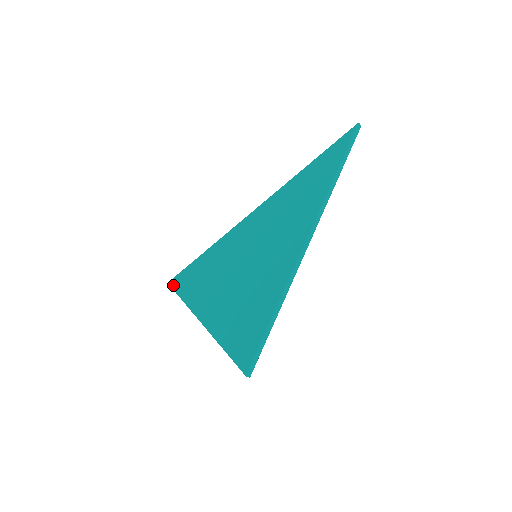
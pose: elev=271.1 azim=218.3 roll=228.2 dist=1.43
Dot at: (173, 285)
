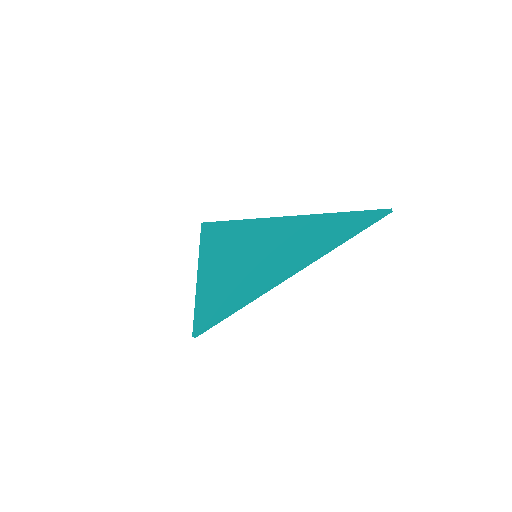
Dot at: (203, 228)
